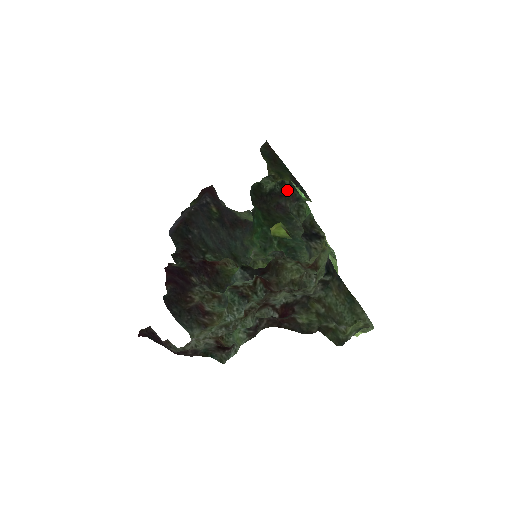
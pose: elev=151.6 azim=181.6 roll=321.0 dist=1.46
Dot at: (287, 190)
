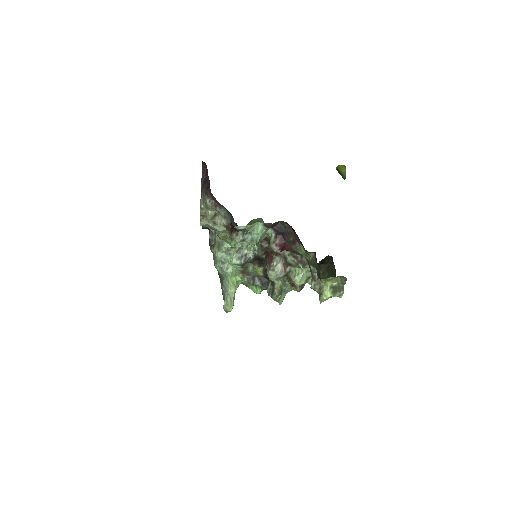
Dot at: occluded
